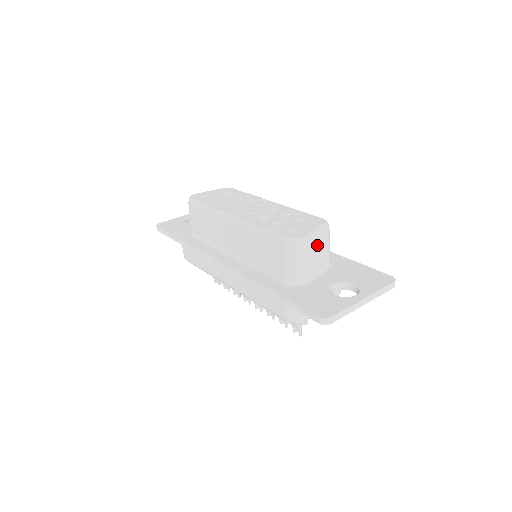
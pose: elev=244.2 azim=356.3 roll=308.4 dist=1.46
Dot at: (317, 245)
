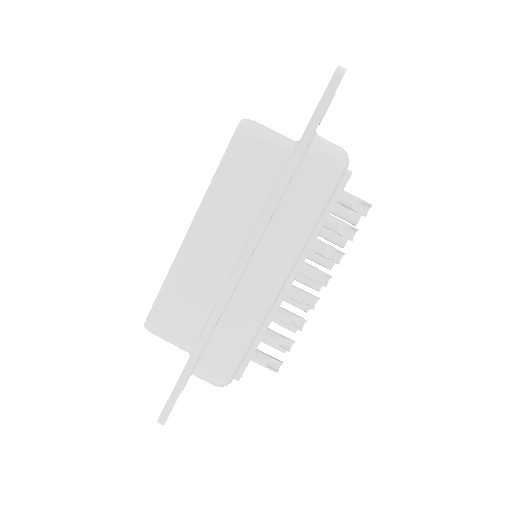
Dot at: occluded
